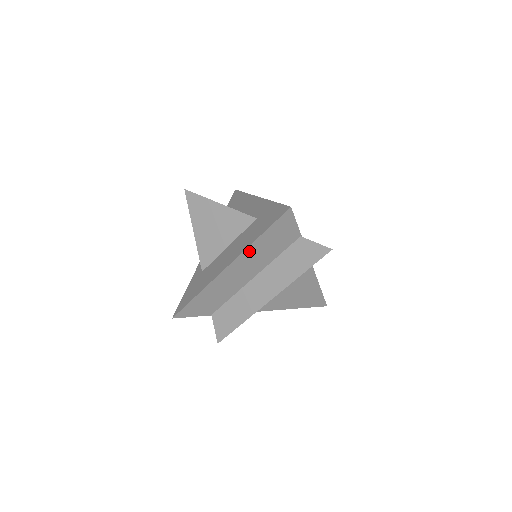
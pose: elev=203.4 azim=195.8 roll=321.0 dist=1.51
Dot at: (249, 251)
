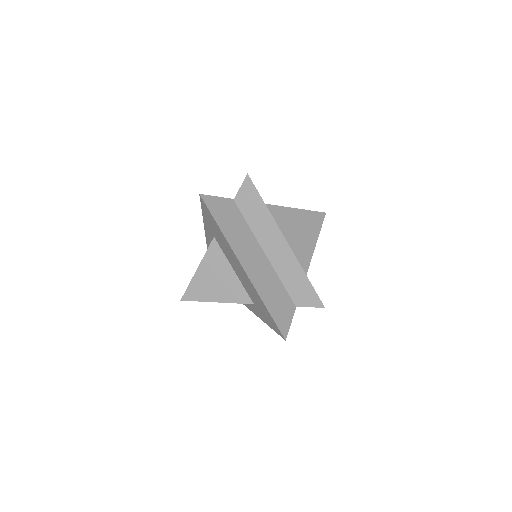
Dot at: (232, 243)
